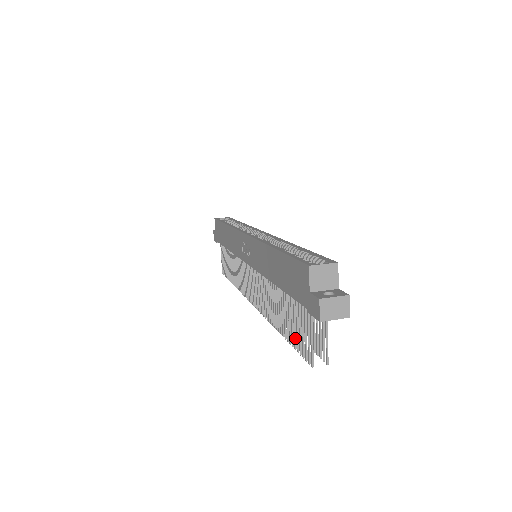
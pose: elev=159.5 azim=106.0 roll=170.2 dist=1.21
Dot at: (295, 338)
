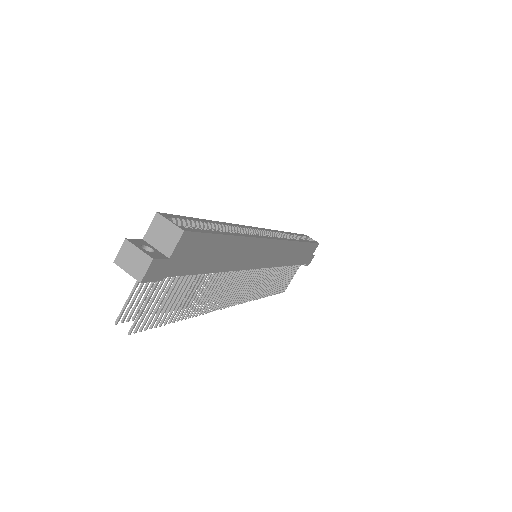
Dot at: occluded
